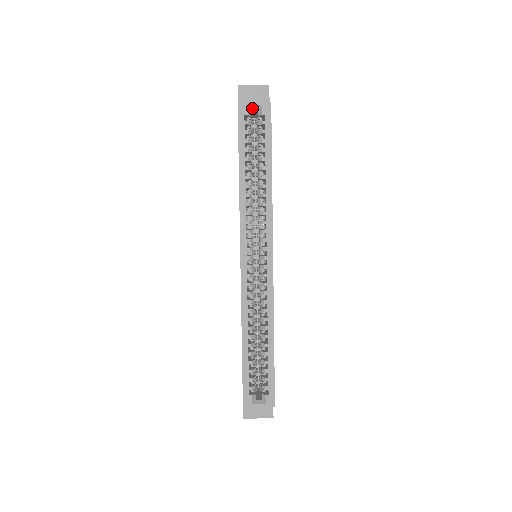
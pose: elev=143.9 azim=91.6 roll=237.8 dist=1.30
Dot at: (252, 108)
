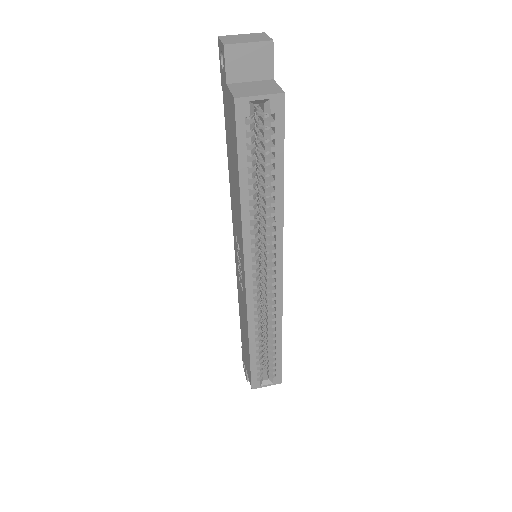
Dot at: (255, 102)
